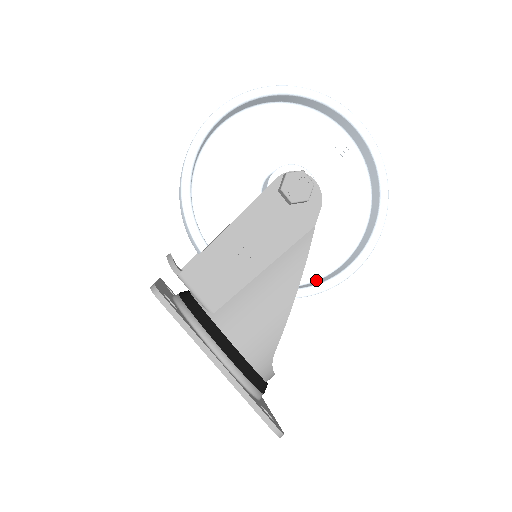
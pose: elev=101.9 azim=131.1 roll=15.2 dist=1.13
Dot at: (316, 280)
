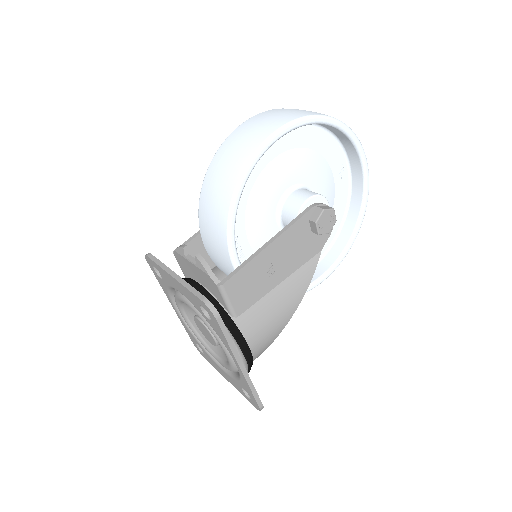
Dot at: occluded
